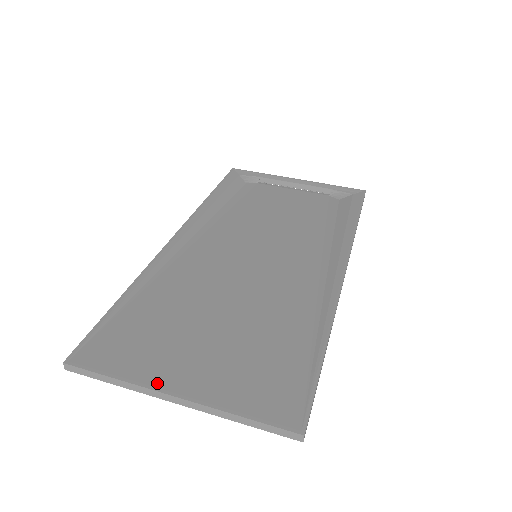
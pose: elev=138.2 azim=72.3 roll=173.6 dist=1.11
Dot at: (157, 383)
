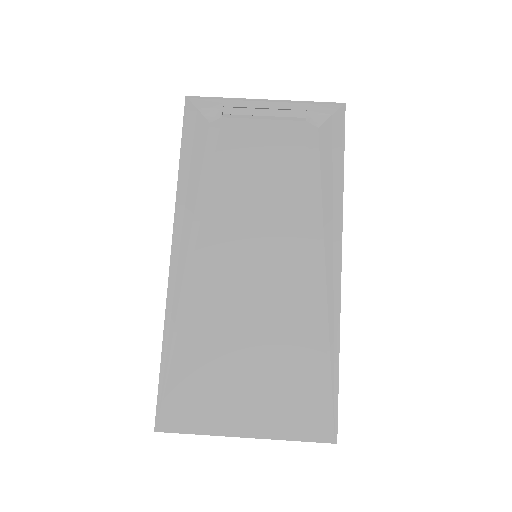
Dot at: (228, 430)
